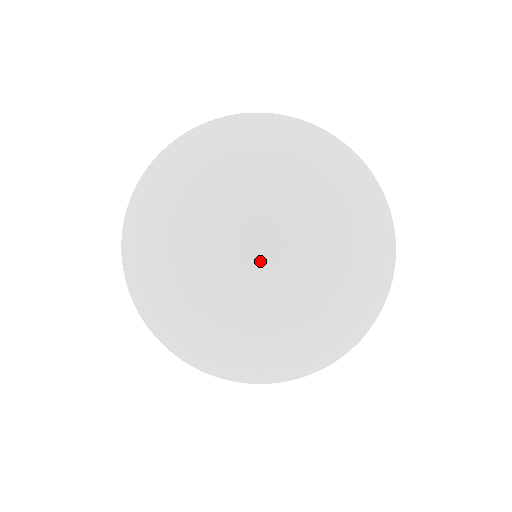
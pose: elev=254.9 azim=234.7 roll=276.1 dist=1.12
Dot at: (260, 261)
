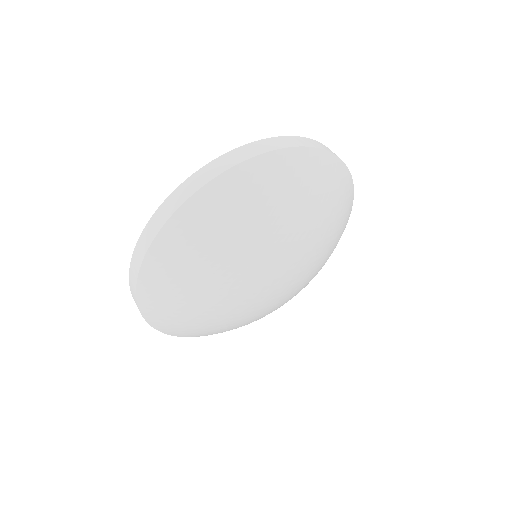
Dot at: (281, 279)
